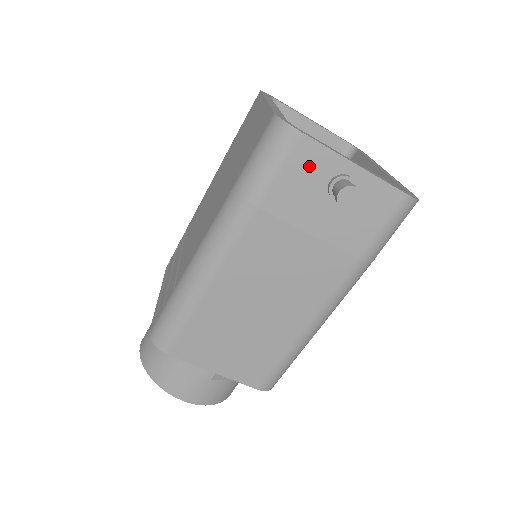
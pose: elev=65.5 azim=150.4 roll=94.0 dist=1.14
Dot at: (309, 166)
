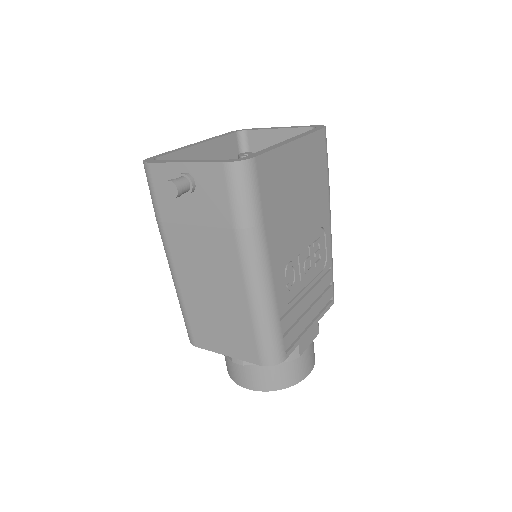
Dot at: (164, 180)
